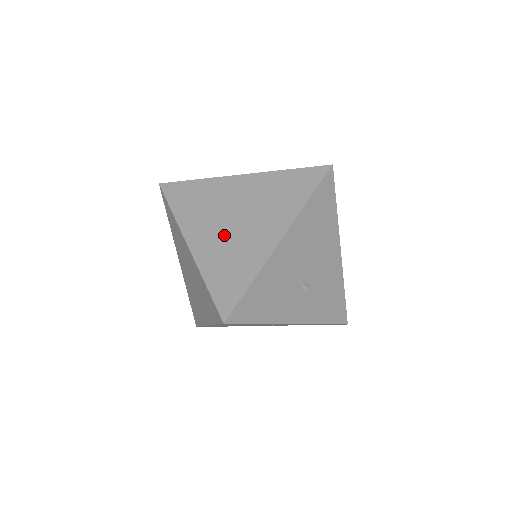
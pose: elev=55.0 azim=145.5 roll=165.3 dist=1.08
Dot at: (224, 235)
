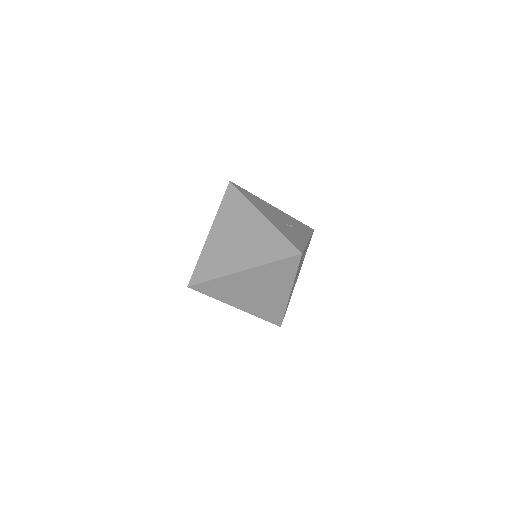
Dot at: (246, 247)
